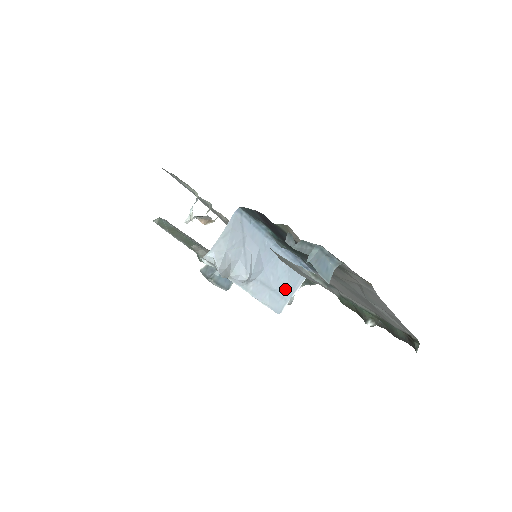
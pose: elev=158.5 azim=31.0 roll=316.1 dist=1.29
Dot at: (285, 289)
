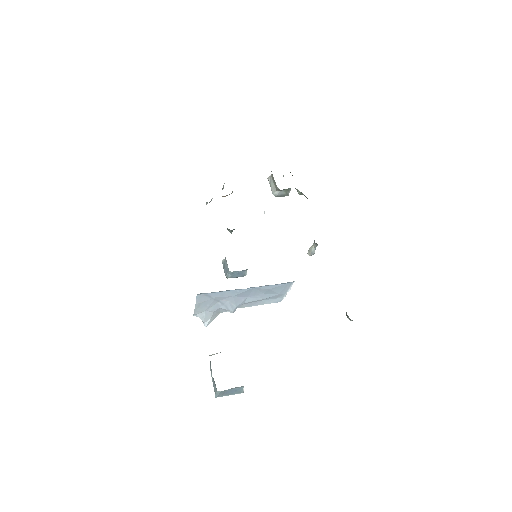
Dot at: (276, 294)
